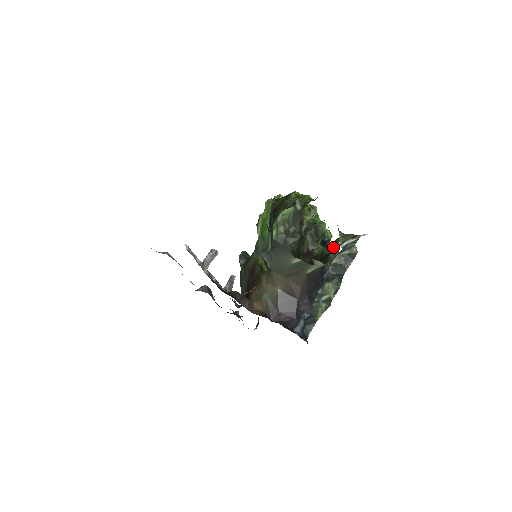
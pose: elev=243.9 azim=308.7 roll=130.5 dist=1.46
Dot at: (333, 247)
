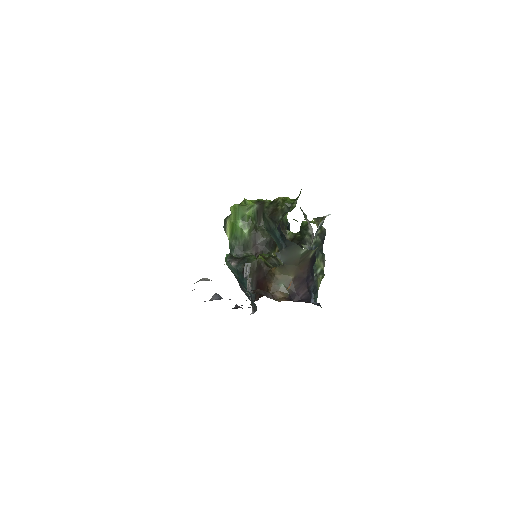
Dot at: (303, 230)
